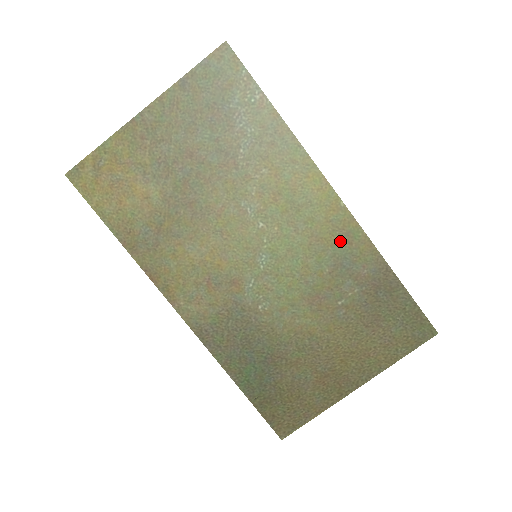
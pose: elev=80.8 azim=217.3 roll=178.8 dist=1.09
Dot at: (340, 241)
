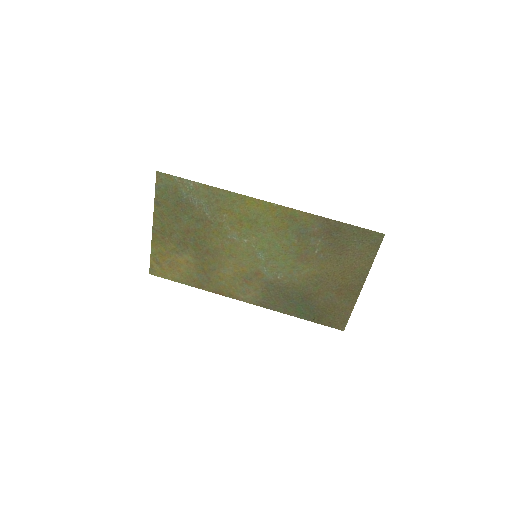
Dot at: (290, 223)
